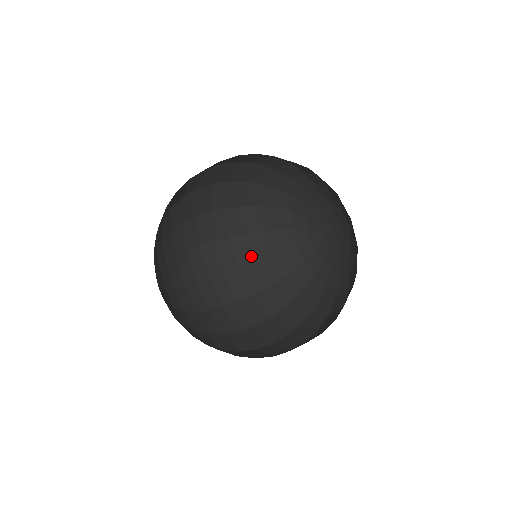
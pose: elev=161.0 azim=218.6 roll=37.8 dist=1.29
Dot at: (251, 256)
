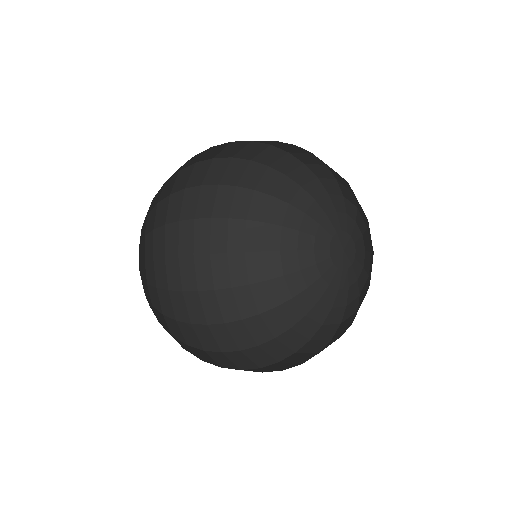
Dot at: (245, 245)
